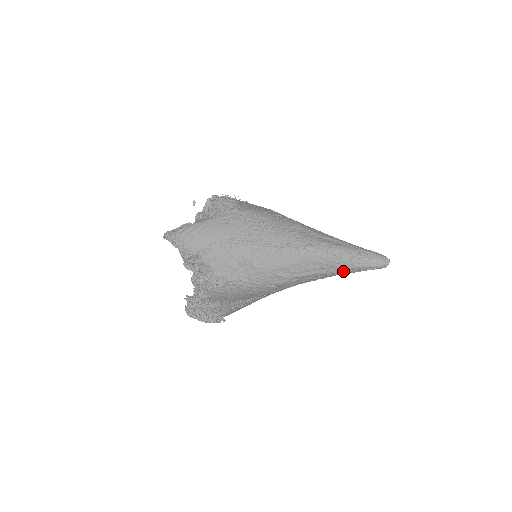
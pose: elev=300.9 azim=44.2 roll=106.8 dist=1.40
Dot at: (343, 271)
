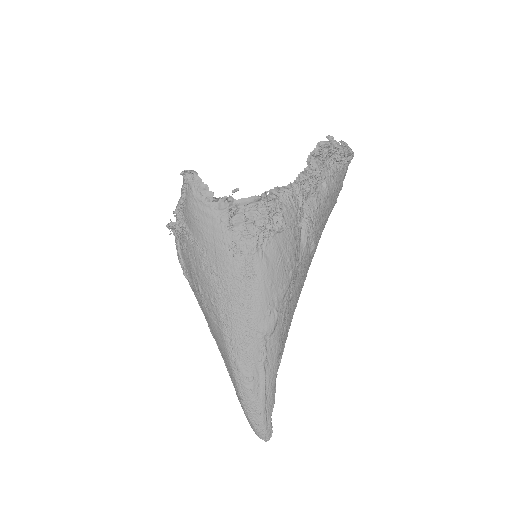
Dot at: occluded
